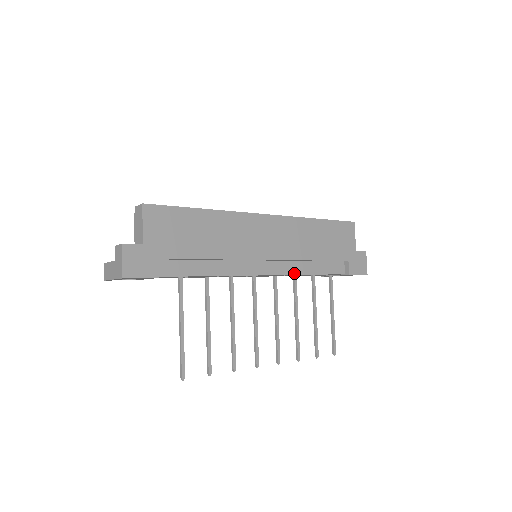
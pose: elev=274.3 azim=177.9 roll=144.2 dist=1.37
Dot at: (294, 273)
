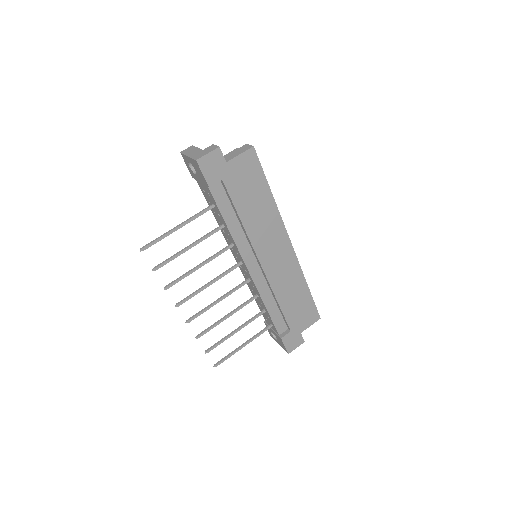
Dot at: (260, 292)
